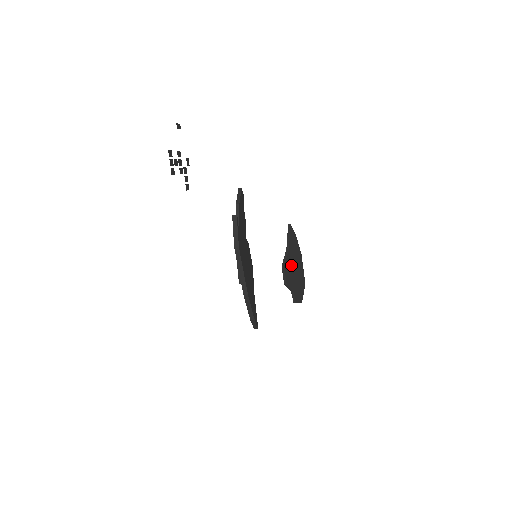
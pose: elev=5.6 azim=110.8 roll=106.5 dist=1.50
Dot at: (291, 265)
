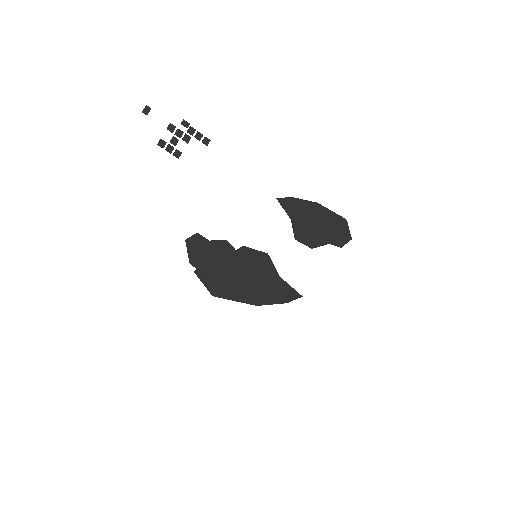
Dot at: (307, 228)
